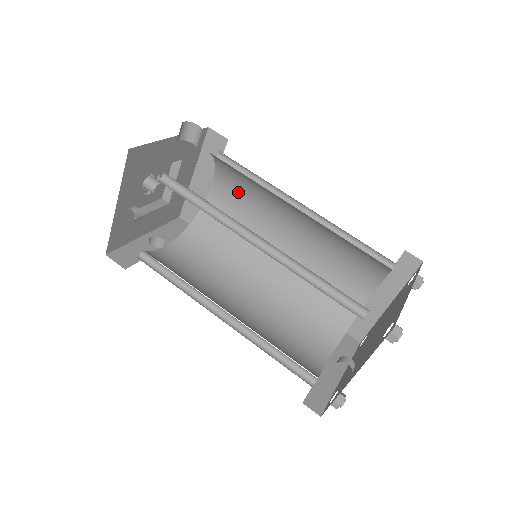
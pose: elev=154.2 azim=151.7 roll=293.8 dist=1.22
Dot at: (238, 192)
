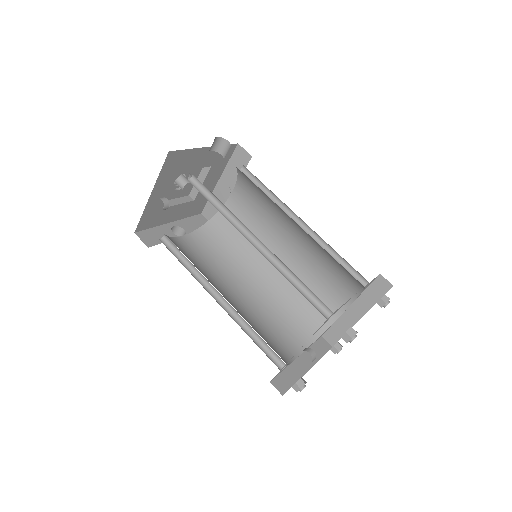
Dot at: (253, 201)
